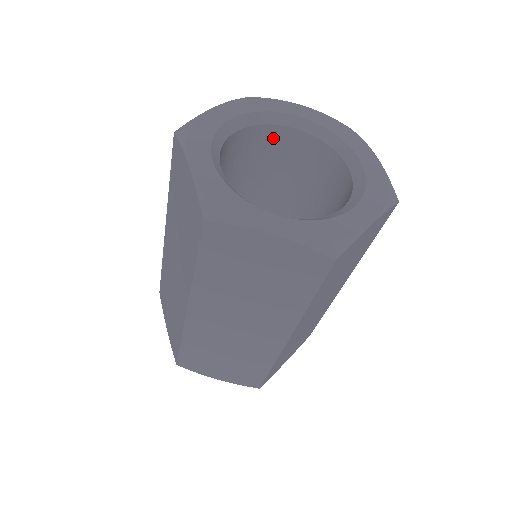
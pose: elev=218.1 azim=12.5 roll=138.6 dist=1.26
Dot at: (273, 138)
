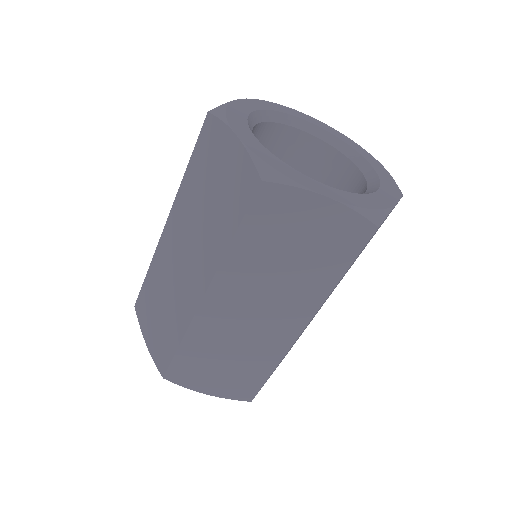
Dot at: (333, 165)
